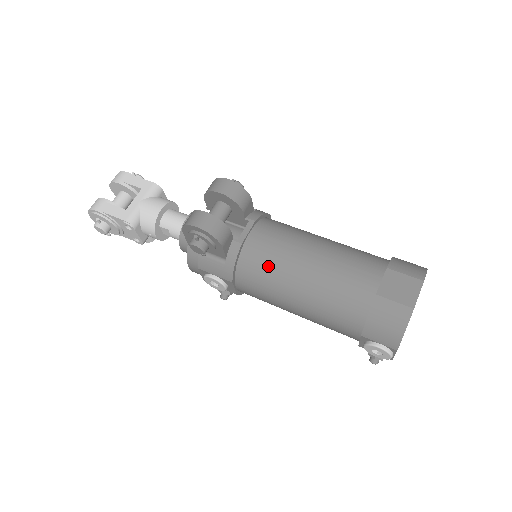
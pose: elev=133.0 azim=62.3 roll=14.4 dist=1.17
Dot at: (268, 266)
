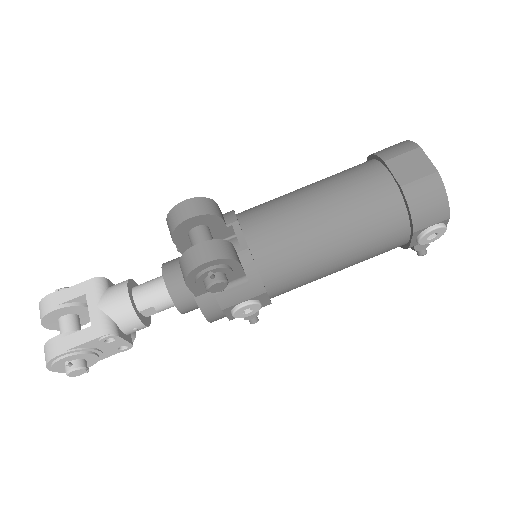
Dot at: (289, 246)
